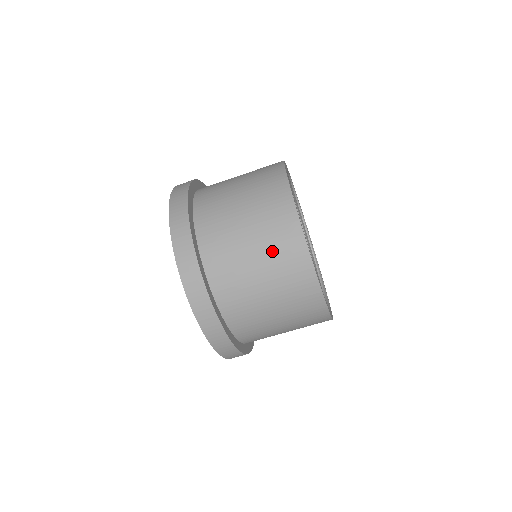
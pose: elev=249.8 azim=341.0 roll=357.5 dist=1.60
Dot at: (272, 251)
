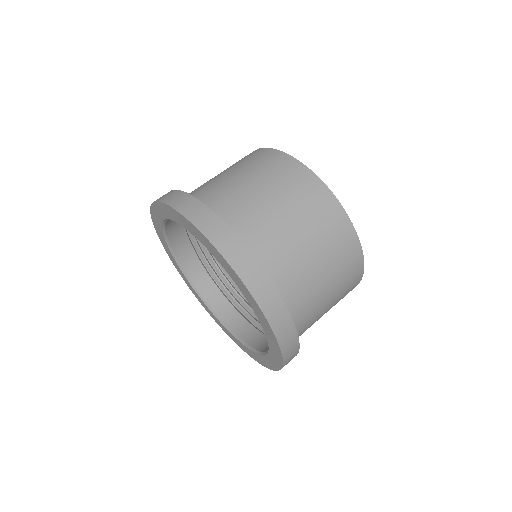
Dot at: (289, 193)
